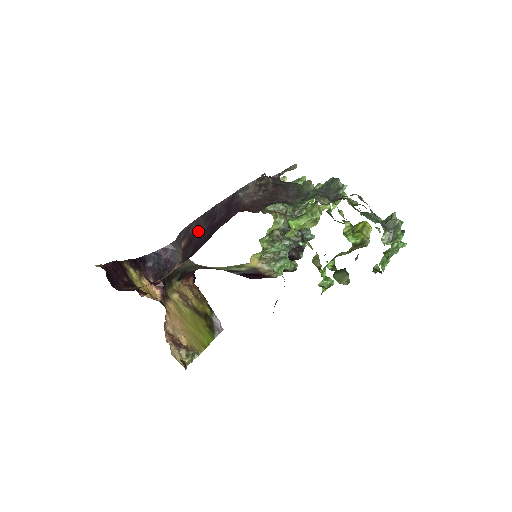
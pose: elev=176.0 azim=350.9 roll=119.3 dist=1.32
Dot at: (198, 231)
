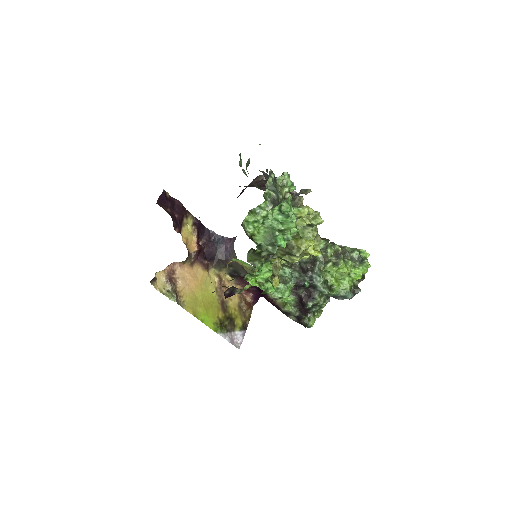
Dot at: occluded
